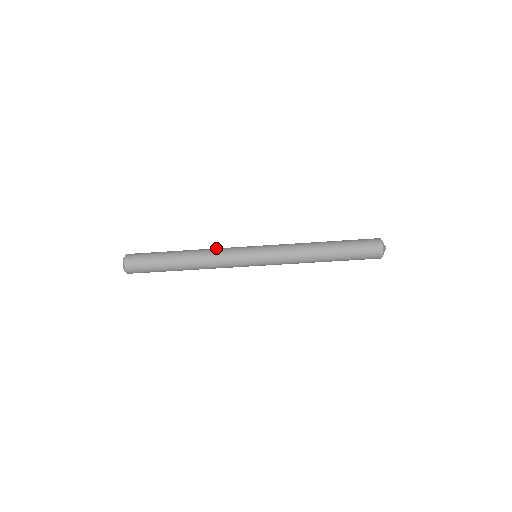
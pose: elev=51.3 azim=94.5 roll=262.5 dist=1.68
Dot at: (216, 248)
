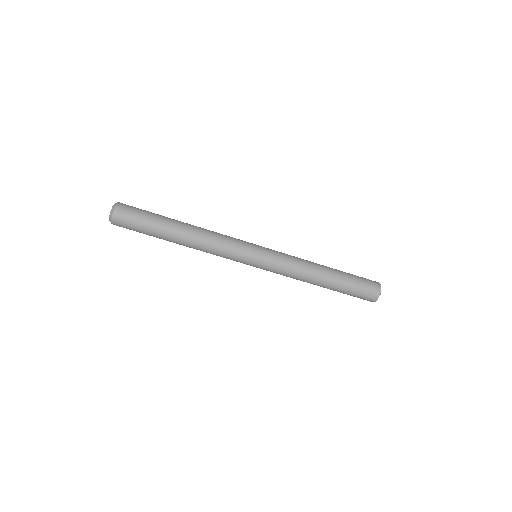
Dot at: occluded
